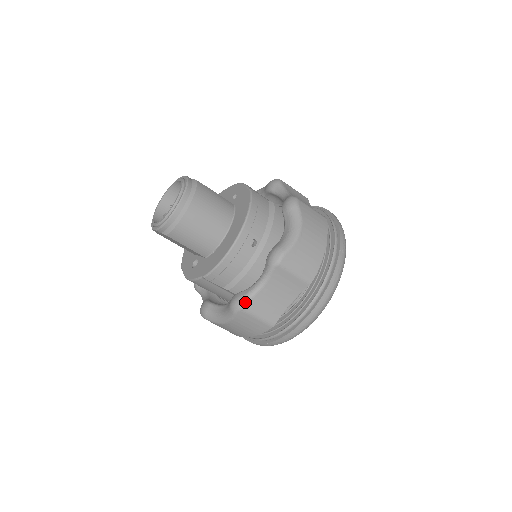
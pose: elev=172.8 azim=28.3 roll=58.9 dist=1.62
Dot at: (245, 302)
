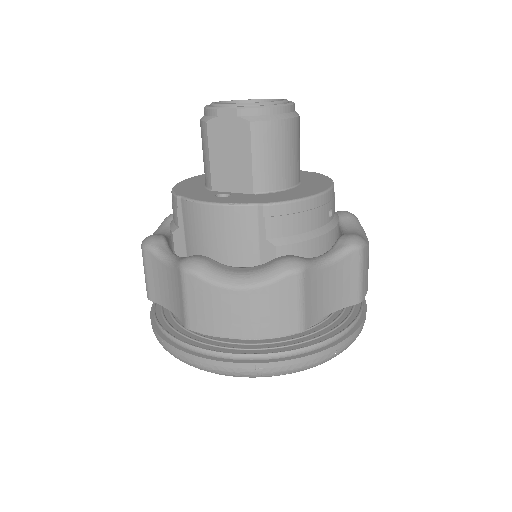
Dot at: (307, 267)
